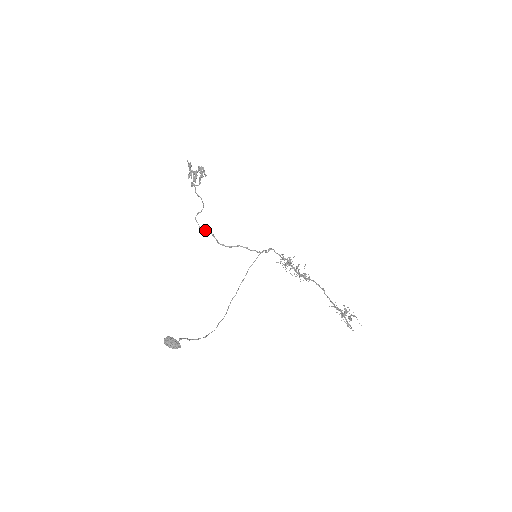
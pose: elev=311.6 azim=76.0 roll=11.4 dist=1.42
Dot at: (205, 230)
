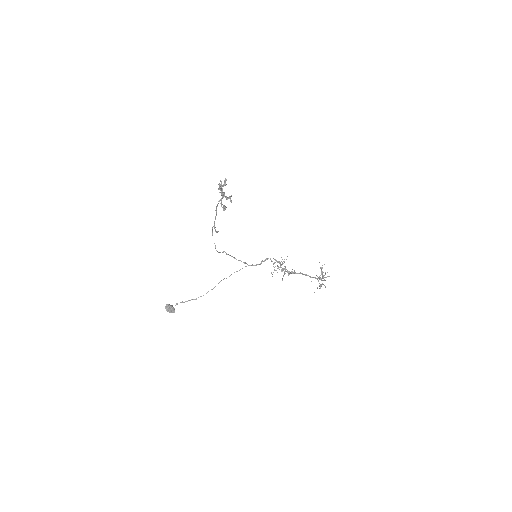
Dot at: (215, 246)
